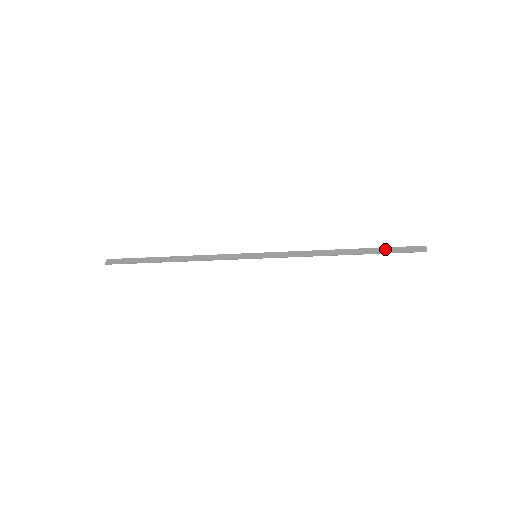
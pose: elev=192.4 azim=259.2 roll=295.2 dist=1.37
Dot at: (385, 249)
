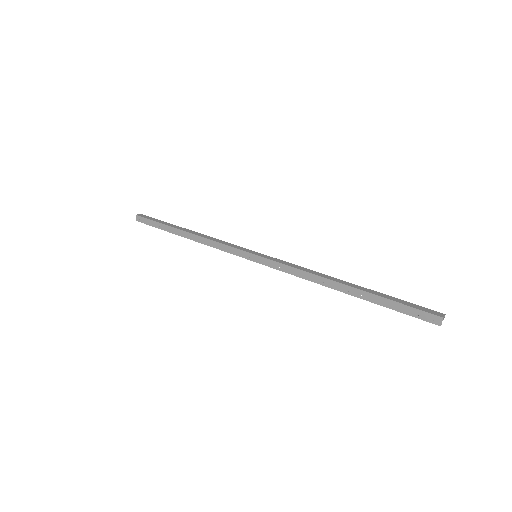
Dot at: (390, 303)
